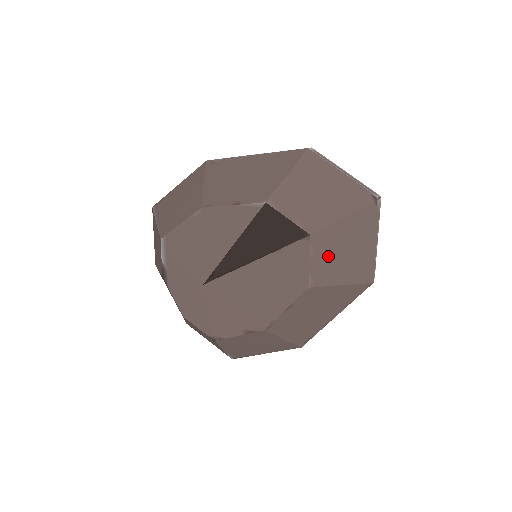
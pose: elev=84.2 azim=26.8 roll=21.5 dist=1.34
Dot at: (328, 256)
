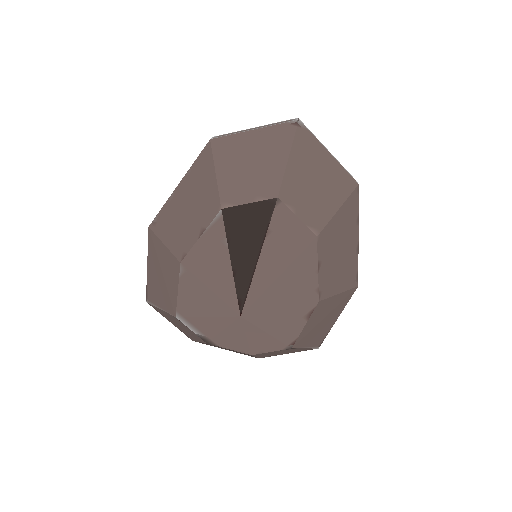
Dot at: (306, 199)
